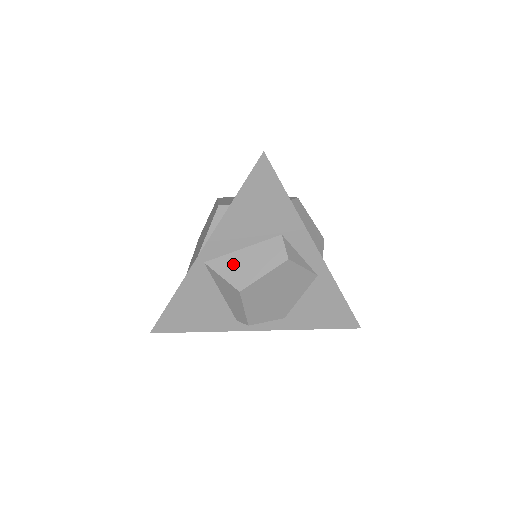
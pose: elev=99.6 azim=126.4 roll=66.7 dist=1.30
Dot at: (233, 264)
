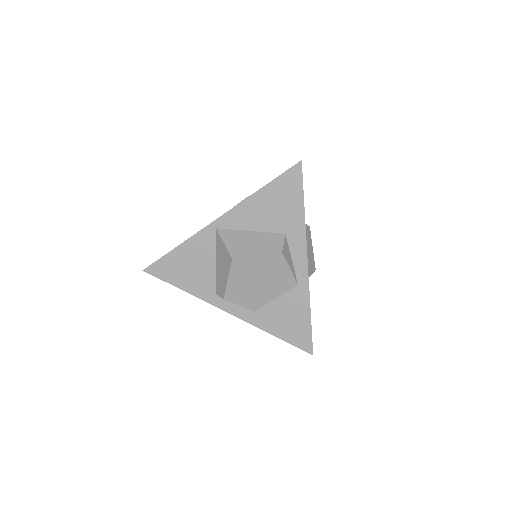
Dot at: (238, 238)
